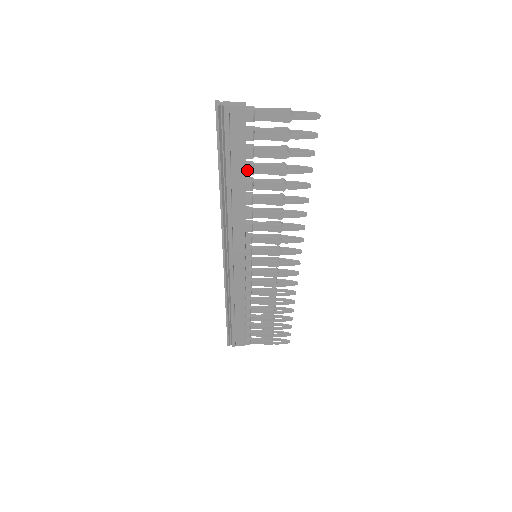
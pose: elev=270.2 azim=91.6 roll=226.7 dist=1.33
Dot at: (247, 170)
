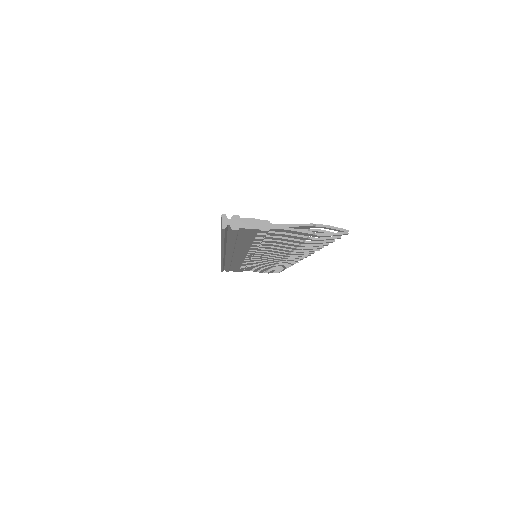
Dot at: (254, 243)
